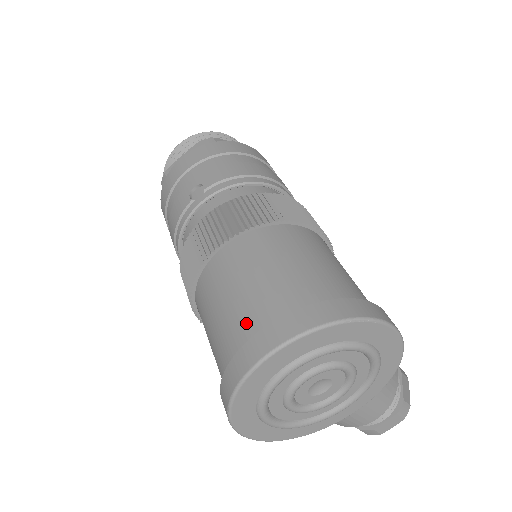
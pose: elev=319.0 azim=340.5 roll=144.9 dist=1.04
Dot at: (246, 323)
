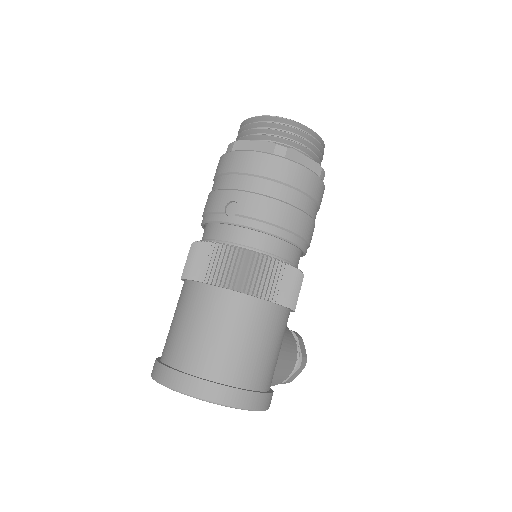
Dot at: (183, 354)
